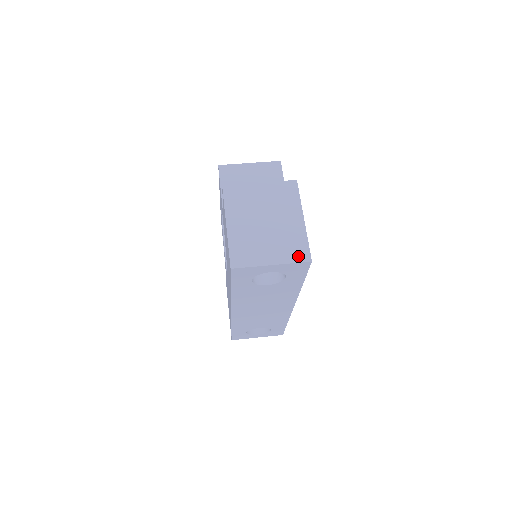
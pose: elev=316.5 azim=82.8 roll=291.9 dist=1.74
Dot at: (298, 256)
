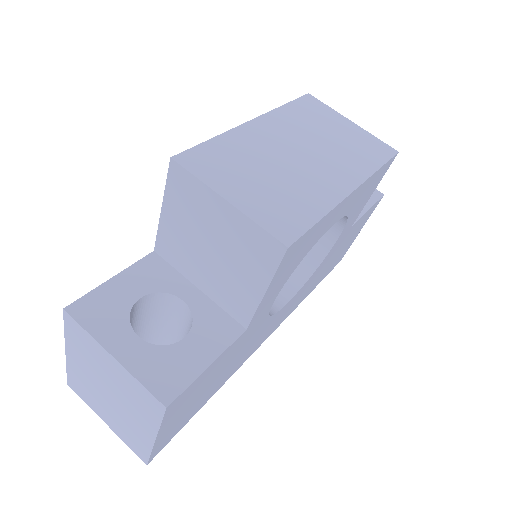
Dot at: (134, 448)
